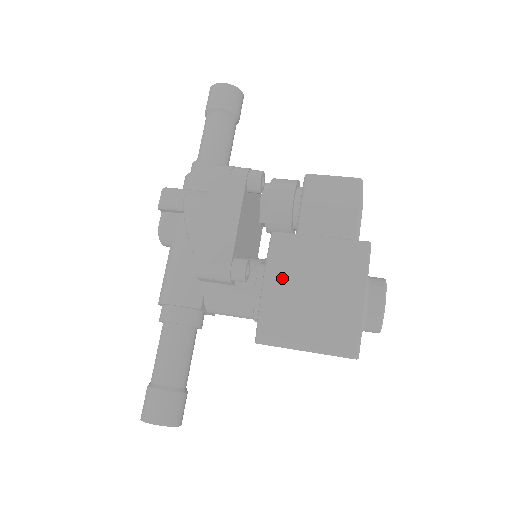
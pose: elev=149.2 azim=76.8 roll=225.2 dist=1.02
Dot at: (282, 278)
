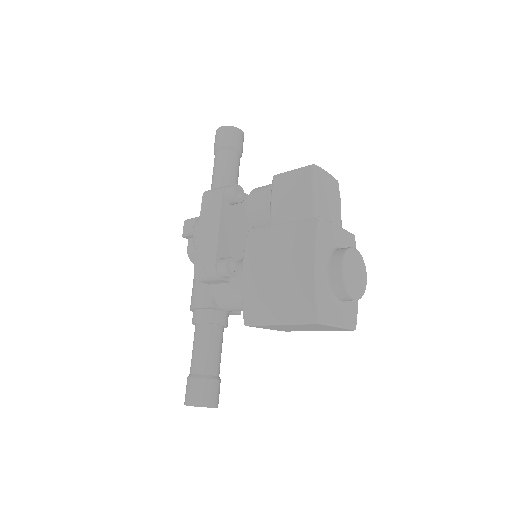
Dot at: (254, 266)
